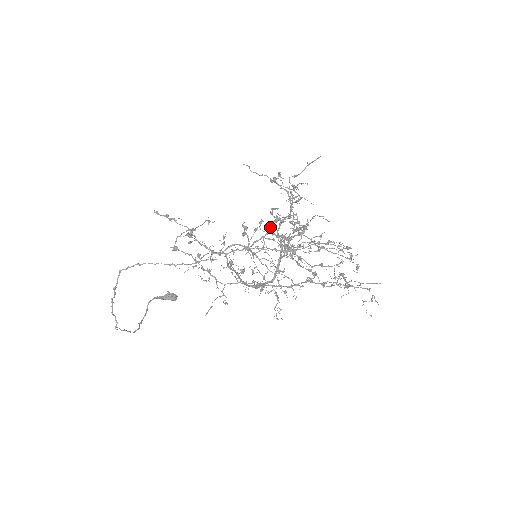
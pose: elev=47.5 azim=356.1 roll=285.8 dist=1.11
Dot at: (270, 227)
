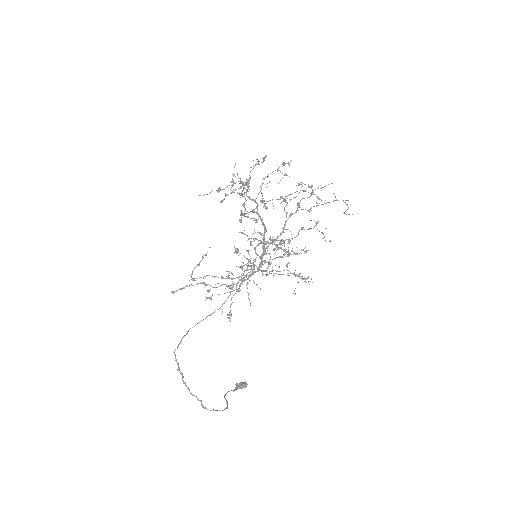
Dot at: occluded
